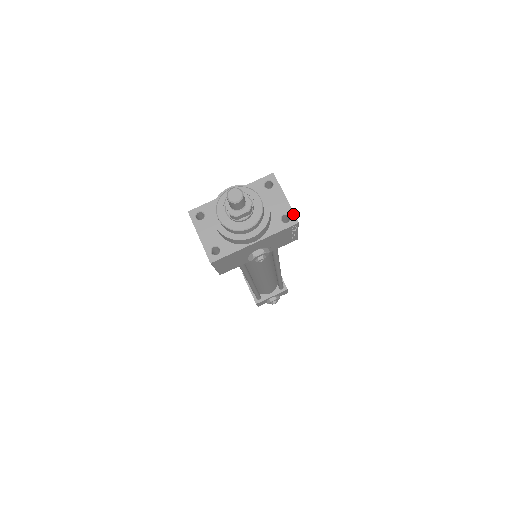
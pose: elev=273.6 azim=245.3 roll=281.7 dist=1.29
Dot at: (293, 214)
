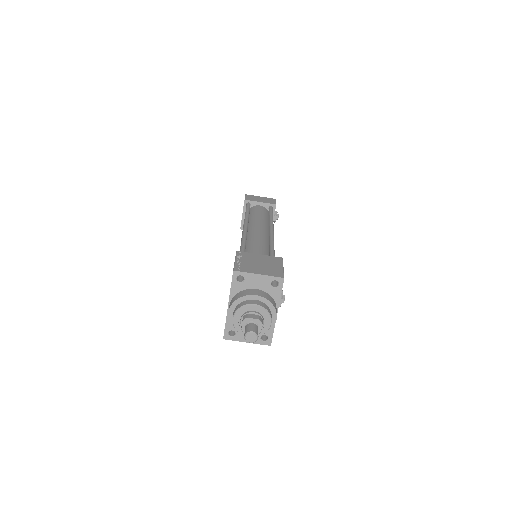
Dot at: (275, 278)
